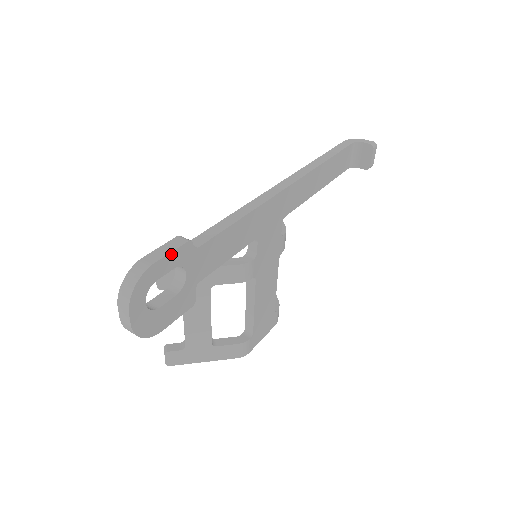
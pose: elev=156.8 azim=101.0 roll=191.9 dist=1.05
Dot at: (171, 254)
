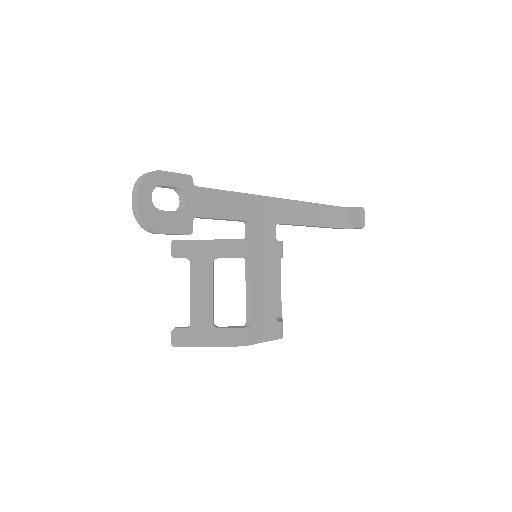
Dot at: (175, 174)
